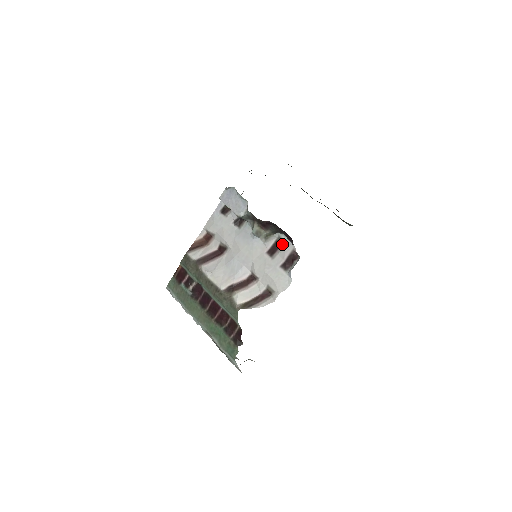
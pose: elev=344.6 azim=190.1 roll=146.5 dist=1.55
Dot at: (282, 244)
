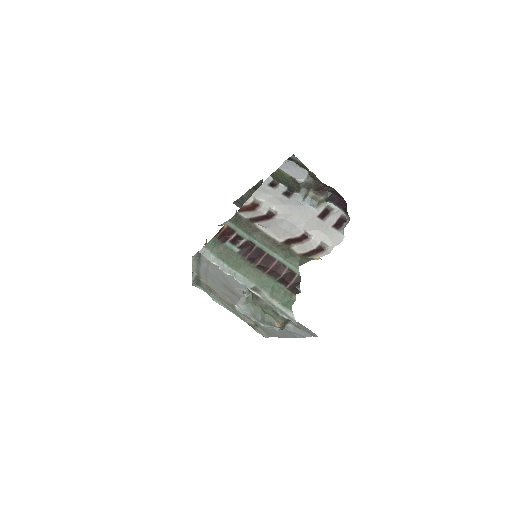
Dot at: (331, 211)
